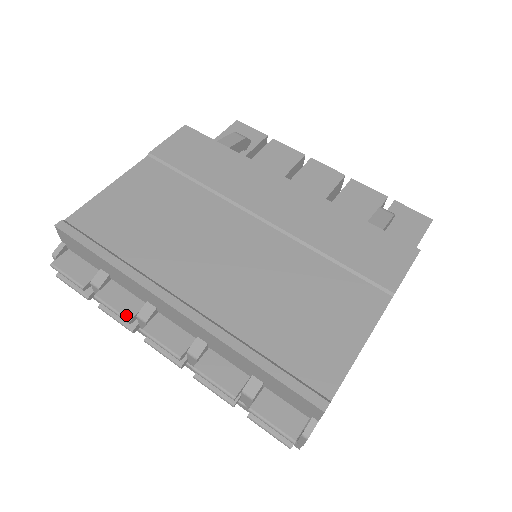
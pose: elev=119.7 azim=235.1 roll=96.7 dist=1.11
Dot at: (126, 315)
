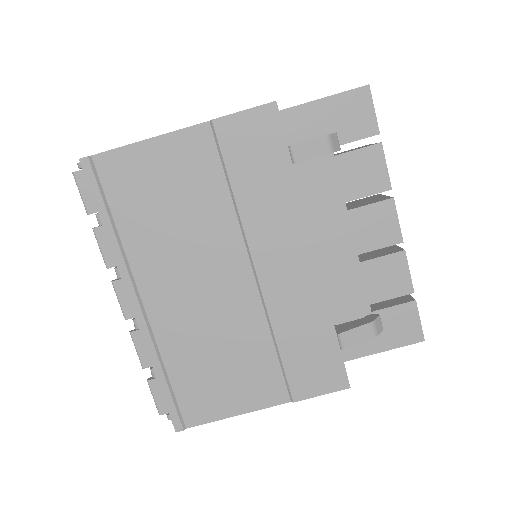
Dot at: (107, 262)
